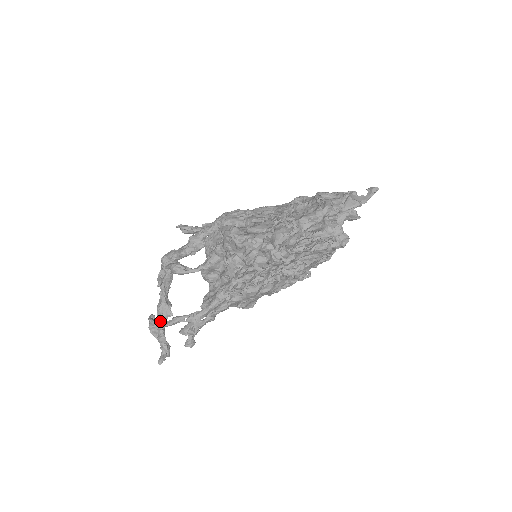
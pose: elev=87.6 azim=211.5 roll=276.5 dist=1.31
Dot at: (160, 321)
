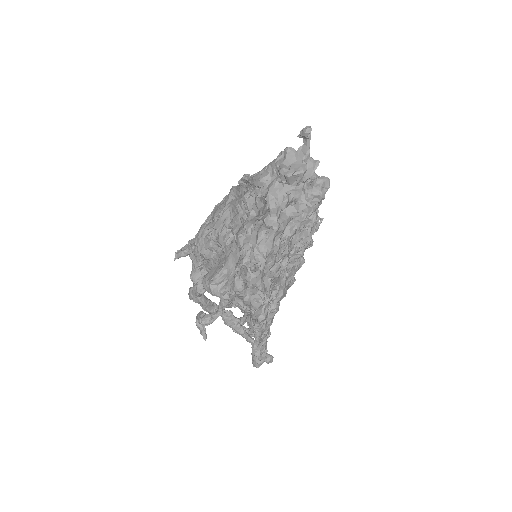
Dot at: (236, 331)
